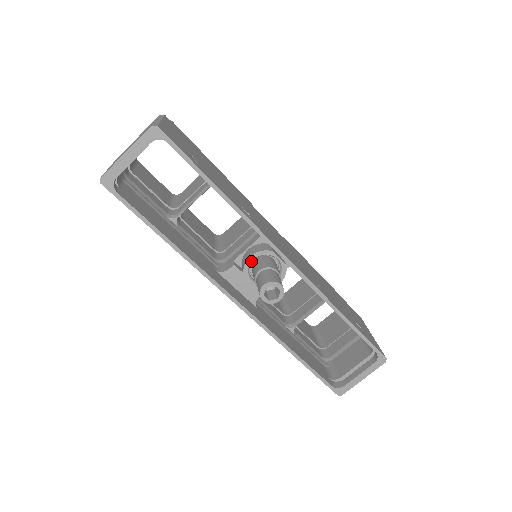
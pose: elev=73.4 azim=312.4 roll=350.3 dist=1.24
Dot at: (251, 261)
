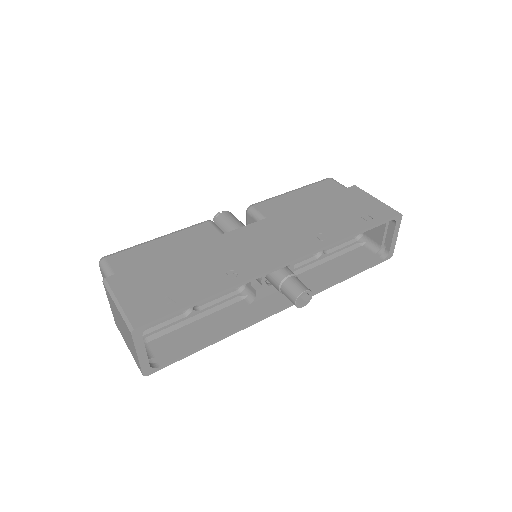
Dot at: (264, 282)
